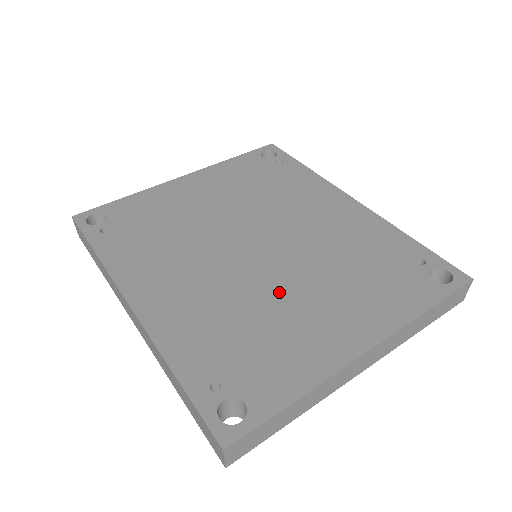
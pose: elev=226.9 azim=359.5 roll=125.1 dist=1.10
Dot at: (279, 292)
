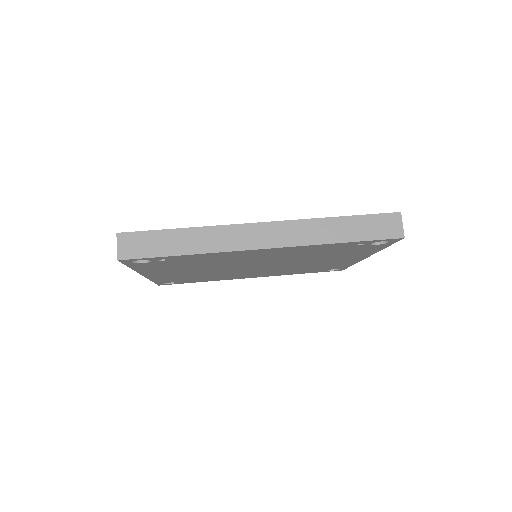
Dot at: occluded
